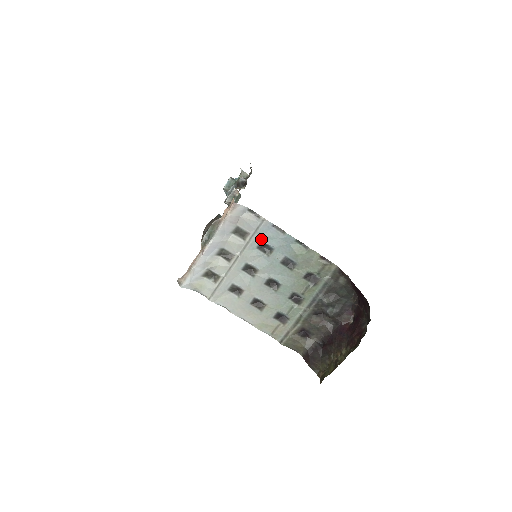
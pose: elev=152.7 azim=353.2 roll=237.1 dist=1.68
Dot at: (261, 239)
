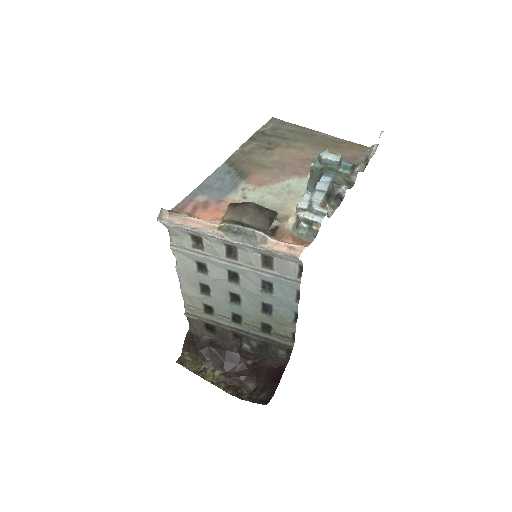
Dot at: (275, 282)
